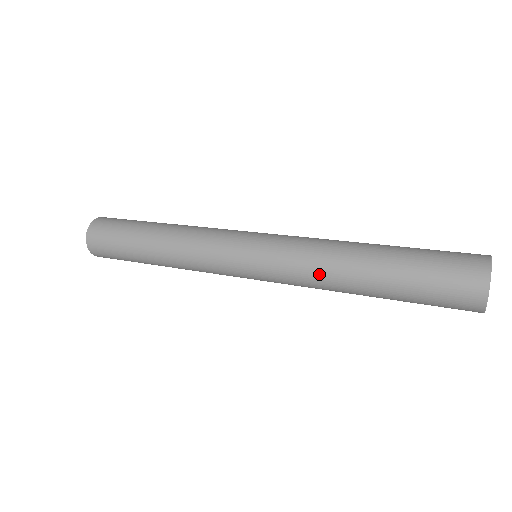
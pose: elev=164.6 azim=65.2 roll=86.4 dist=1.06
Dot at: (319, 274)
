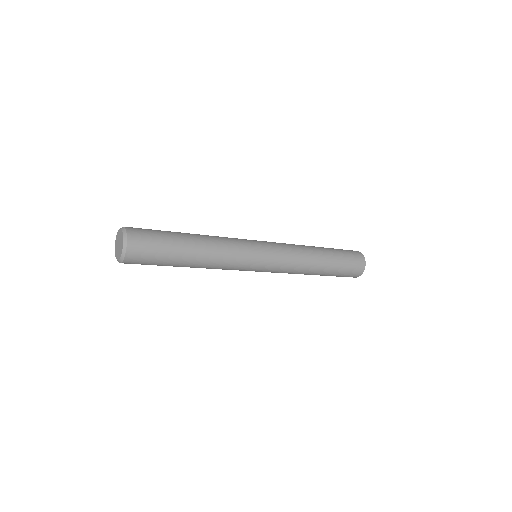
Dot at: (301, 269)
